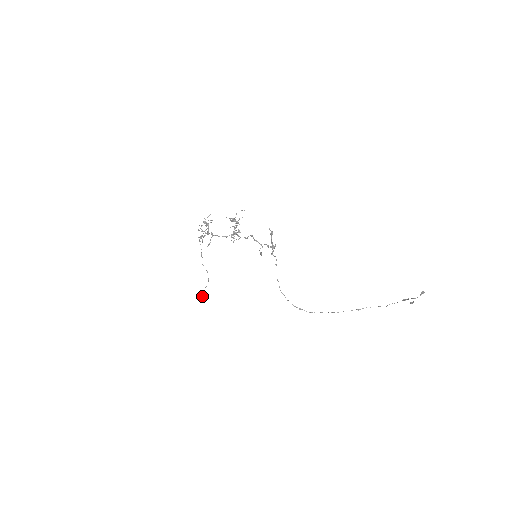
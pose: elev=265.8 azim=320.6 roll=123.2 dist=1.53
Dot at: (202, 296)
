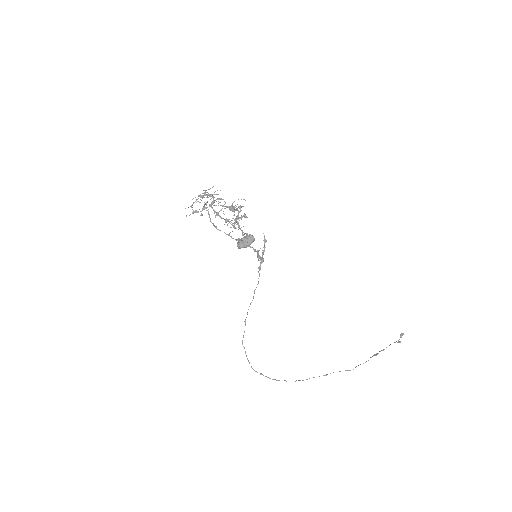
Dot at: (254, 239)
